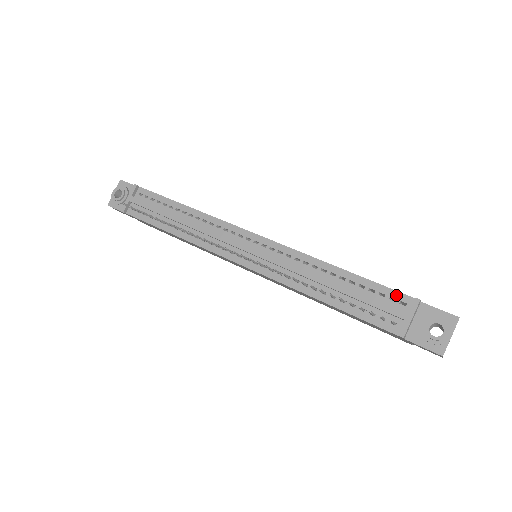
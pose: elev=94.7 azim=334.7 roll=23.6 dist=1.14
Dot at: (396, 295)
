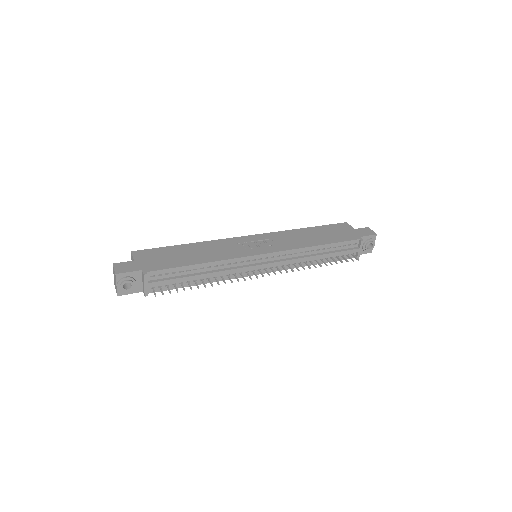
Dot at: (351, 242)
